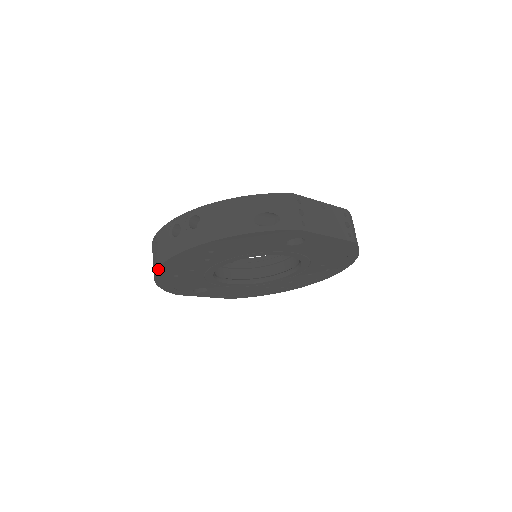
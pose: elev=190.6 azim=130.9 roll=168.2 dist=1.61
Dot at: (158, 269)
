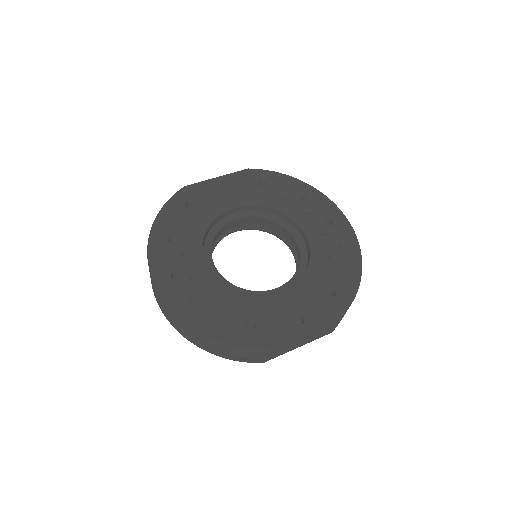
Dot at: occluded
